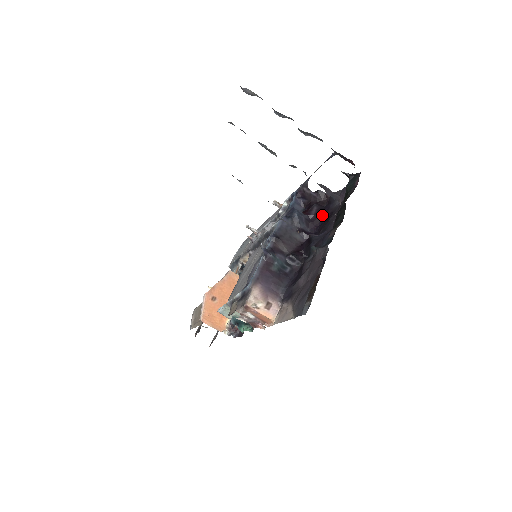
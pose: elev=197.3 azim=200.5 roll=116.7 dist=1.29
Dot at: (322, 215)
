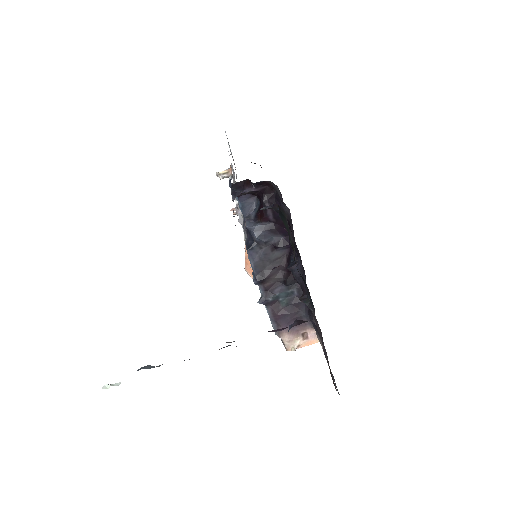
Dot at: occluded
